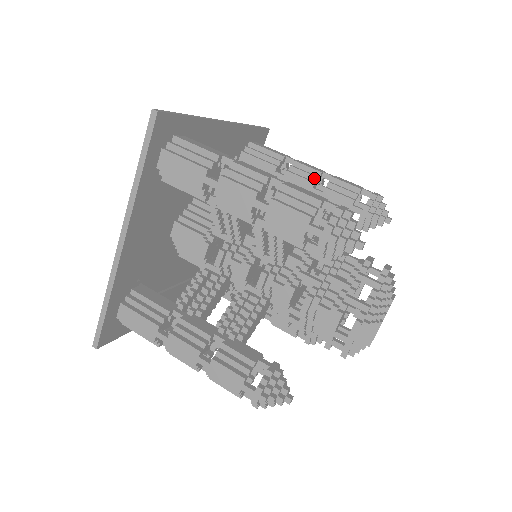
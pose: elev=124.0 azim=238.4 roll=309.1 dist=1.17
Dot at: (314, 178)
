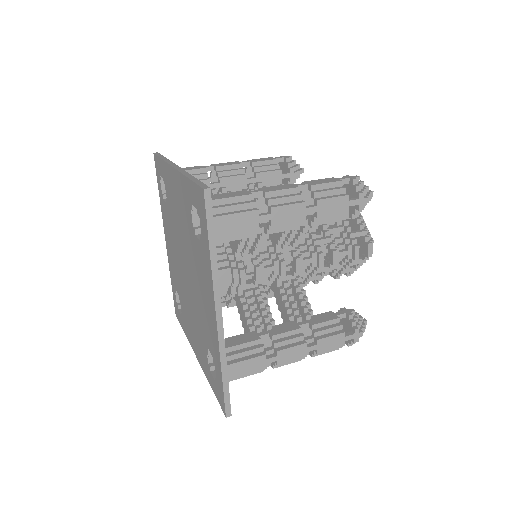
Dot at: occluded
